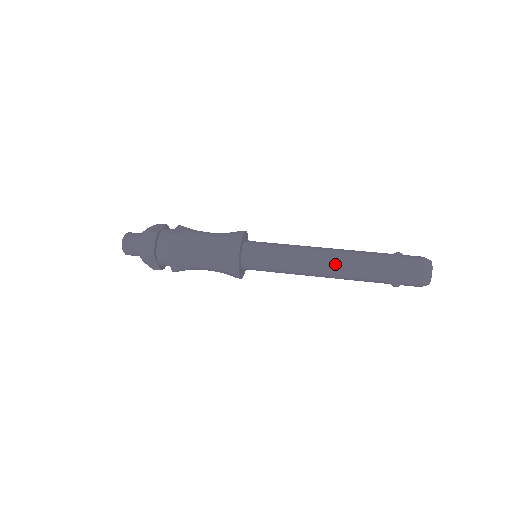
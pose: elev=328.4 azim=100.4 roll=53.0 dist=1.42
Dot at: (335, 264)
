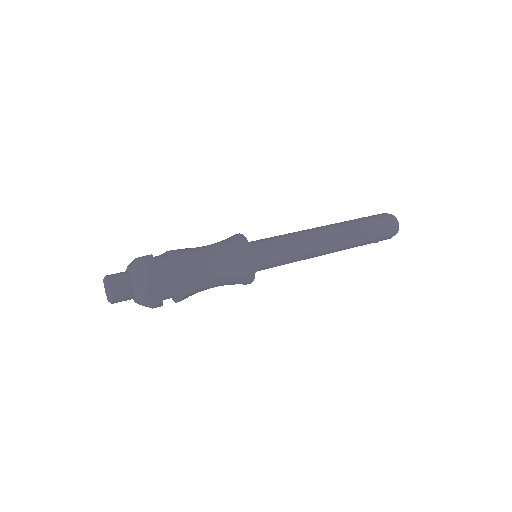
Dot at: (330, 233)
